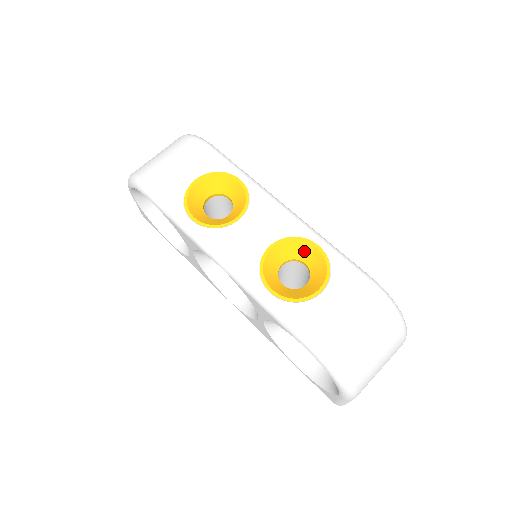
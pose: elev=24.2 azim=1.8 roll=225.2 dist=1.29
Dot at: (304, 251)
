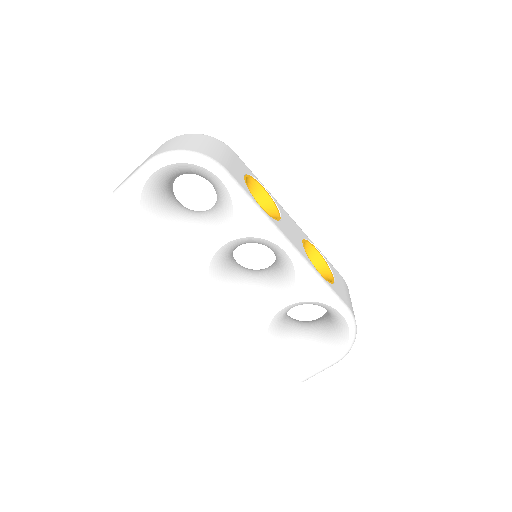
Dot at: (309, 252)
